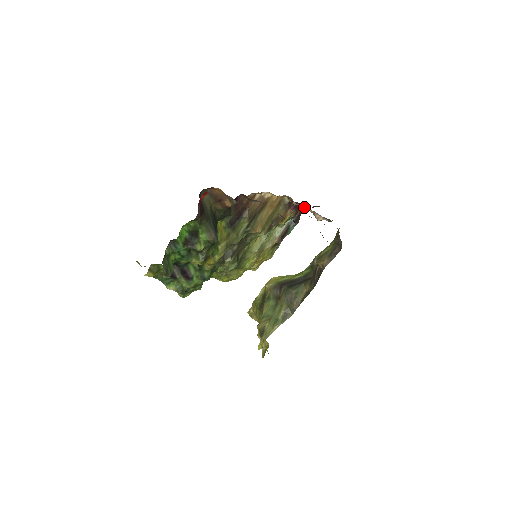
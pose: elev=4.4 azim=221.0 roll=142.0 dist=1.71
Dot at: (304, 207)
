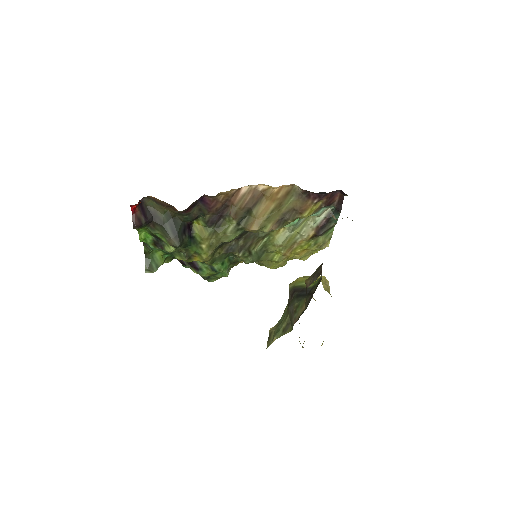
Dot at: (342, 193)
